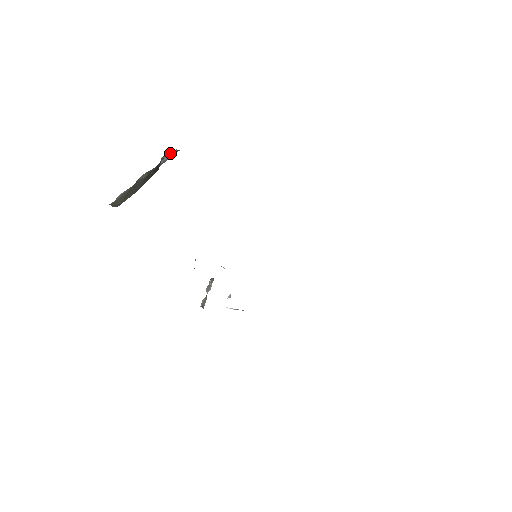
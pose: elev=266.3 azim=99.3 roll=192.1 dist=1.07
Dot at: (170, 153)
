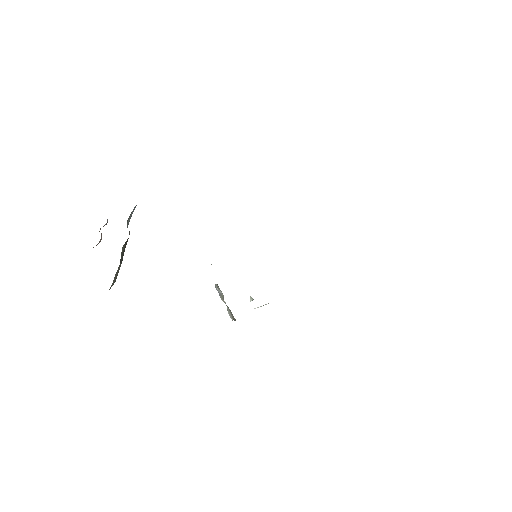
Dot at: (131, 213)
